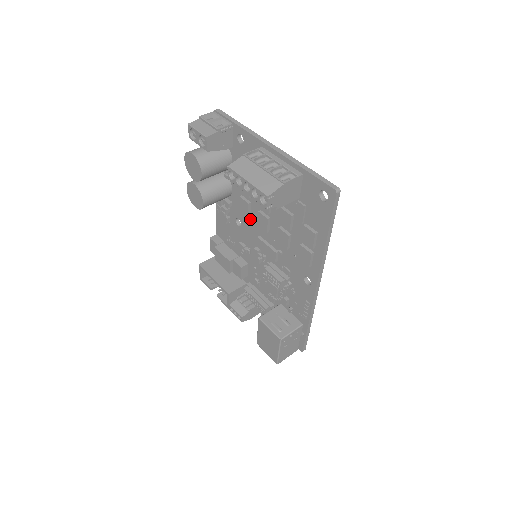
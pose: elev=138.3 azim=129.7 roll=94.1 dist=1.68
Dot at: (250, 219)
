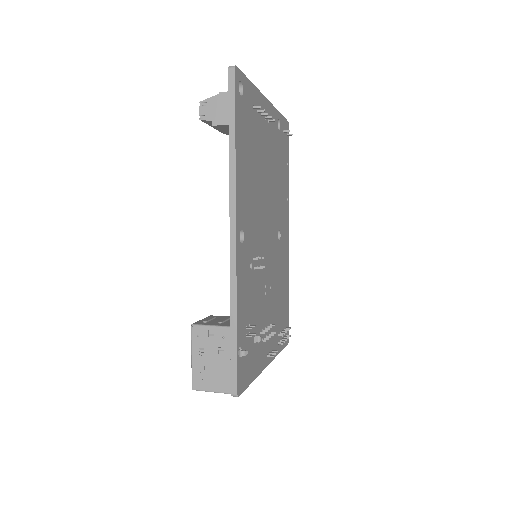
Dot at: occluded
